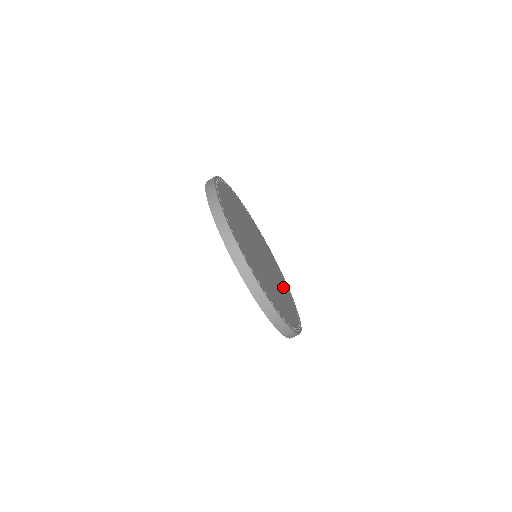
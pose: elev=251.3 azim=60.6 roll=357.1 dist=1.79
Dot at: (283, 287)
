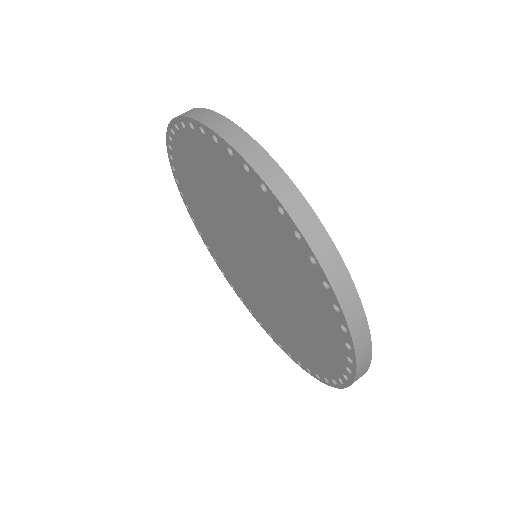
Dot at: occluded
